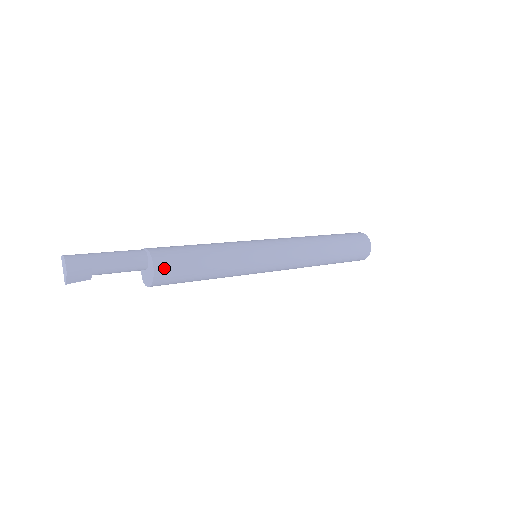
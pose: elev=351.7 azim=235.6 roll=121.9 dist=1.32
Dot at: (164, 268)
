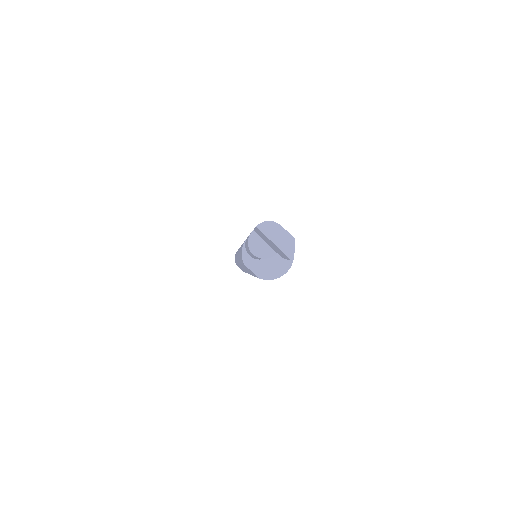
Dot at: occluded
